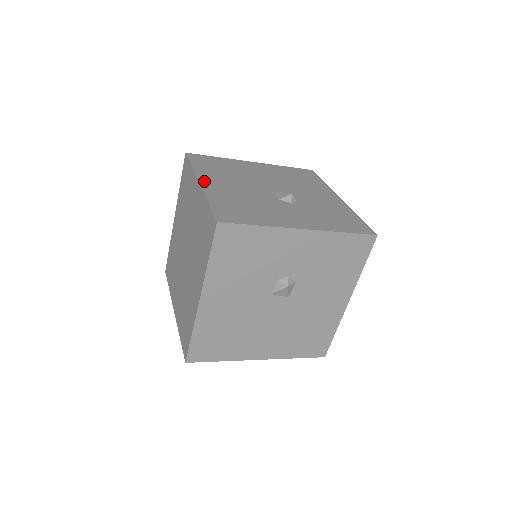
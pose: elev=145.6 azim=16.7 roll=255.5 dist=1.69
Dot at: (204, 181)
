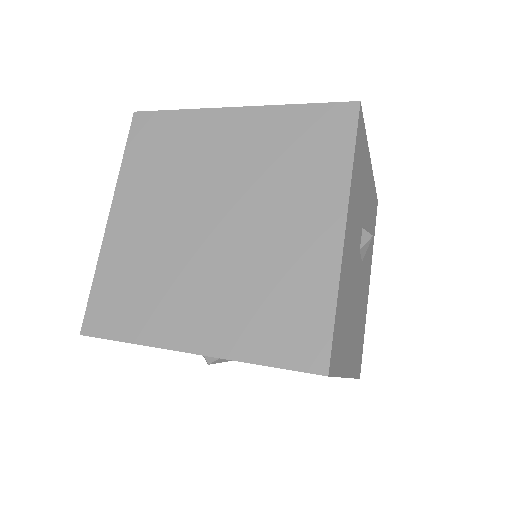
Dot at: occluded
